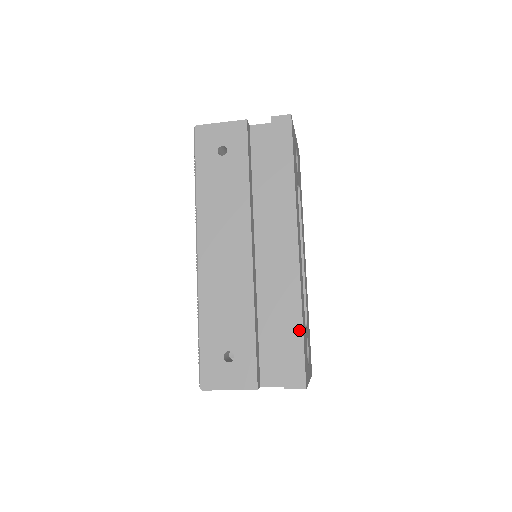
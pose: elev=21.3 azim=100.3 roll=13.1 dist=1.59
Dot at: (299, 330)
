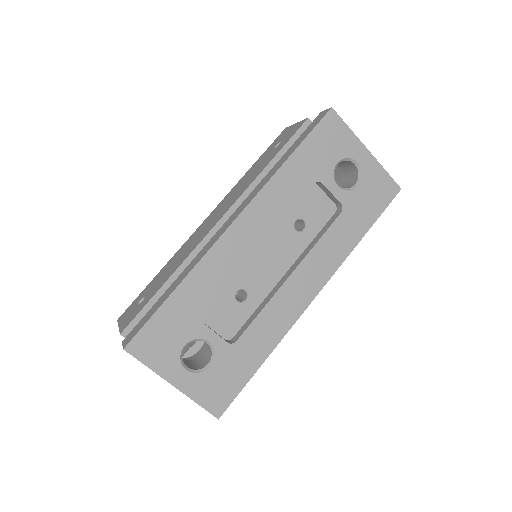
Dot at: (168, 295)
